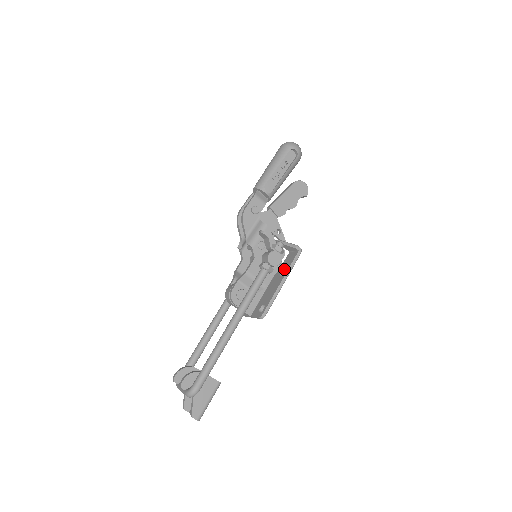
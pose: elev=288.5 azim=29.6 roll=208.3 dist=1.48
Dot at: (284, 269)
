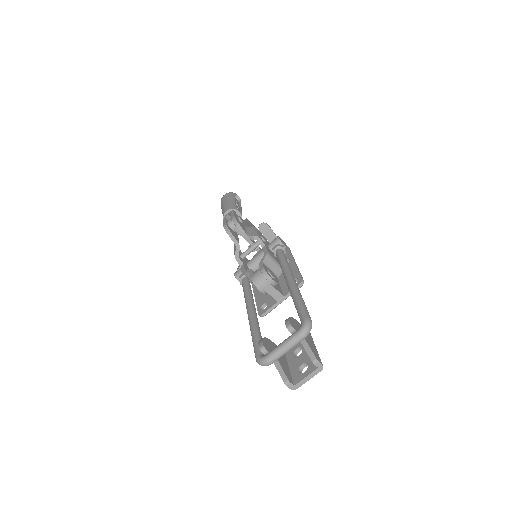
Dot at: occluded
